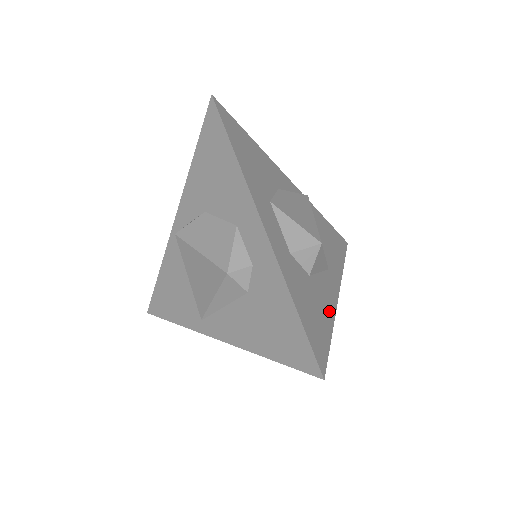
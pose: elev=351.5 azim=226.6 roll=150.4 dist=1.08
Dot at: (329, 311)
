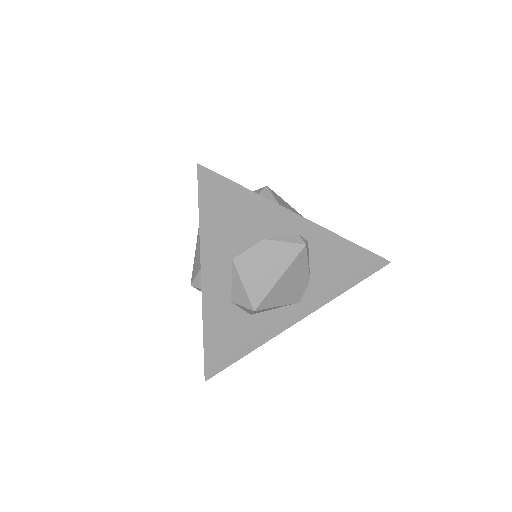
Dot at: (261, 338)
